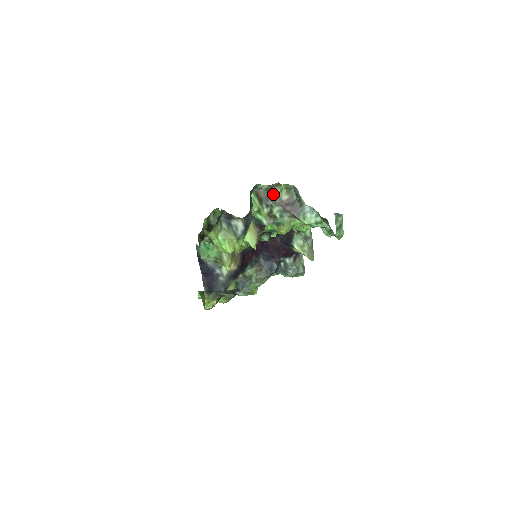
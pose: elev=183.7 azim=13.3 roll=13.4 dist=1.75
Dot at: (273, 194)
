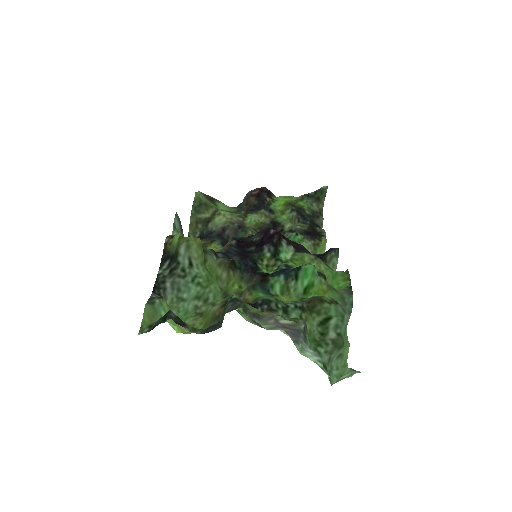
Dot at: occluded
